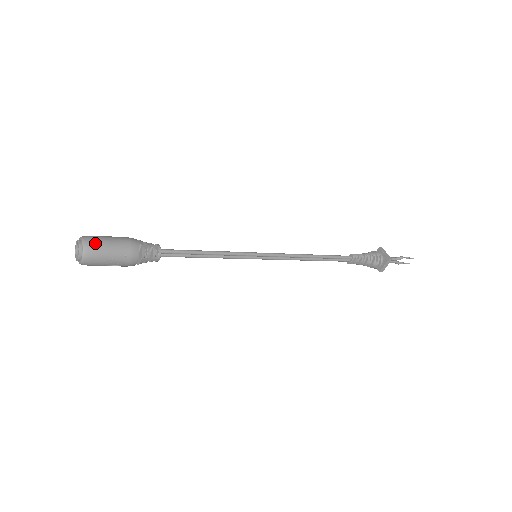
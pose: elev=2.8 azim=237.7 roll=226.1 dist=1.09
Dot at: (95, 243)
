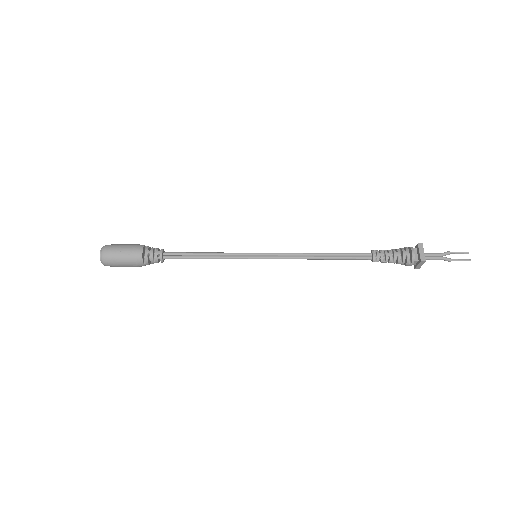
Dot at: (113, 245)
